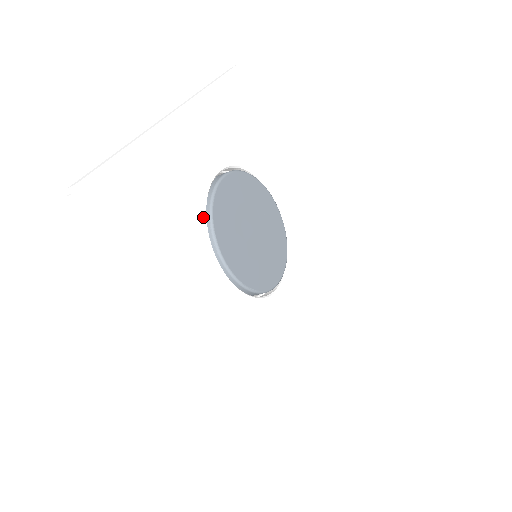
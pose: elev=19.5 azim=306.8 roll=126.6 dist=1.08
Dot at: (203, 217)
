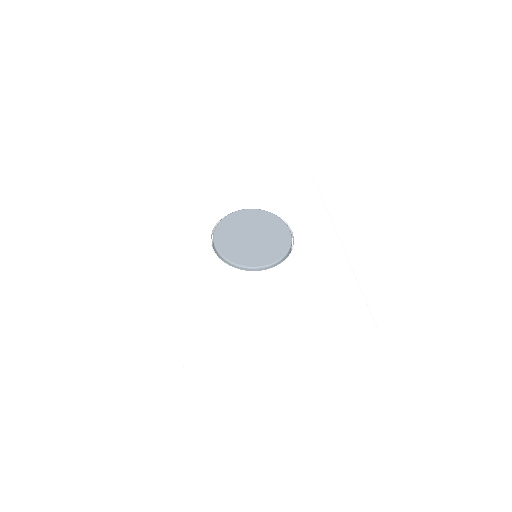
Dot at: (216, 218)
